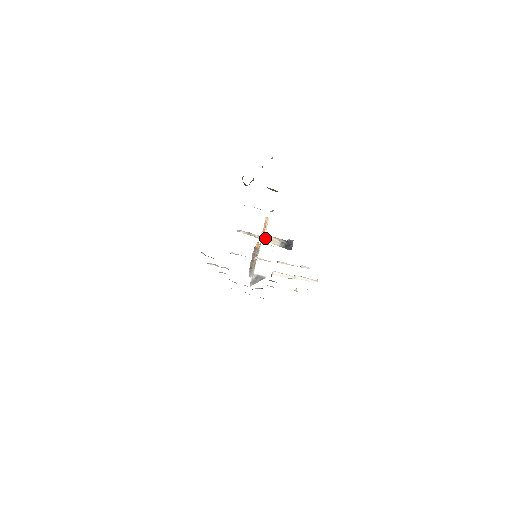
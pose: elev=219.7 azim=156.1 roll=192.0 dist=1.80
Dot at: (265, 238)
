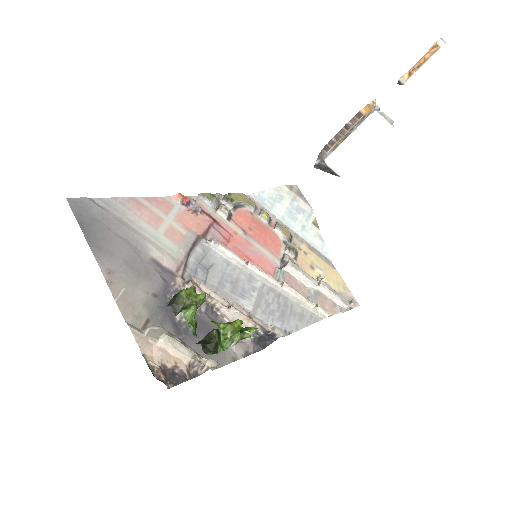
Dot at: (231, 314)
